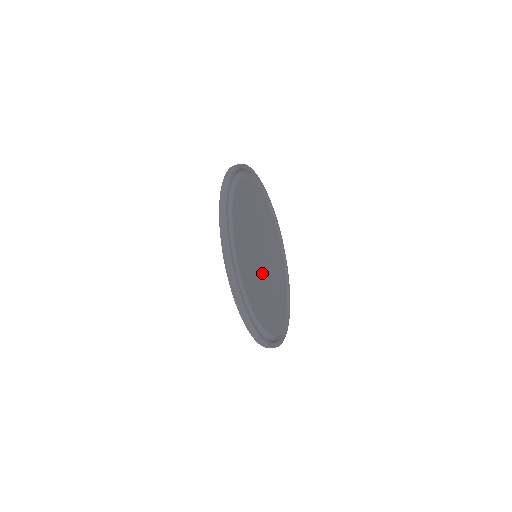
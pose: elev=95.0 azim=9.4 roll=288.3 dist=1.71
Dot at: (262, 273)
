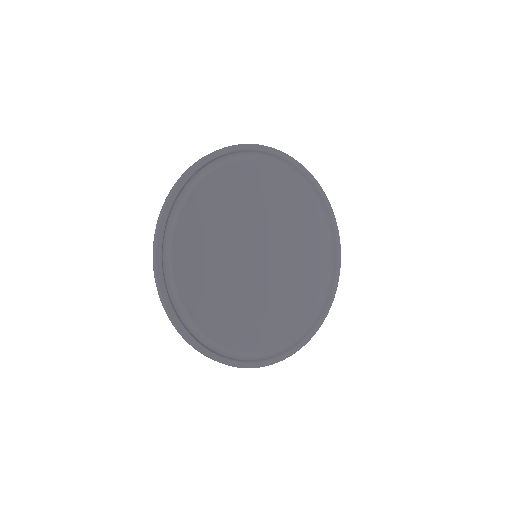
Dot at: (257, 284)
